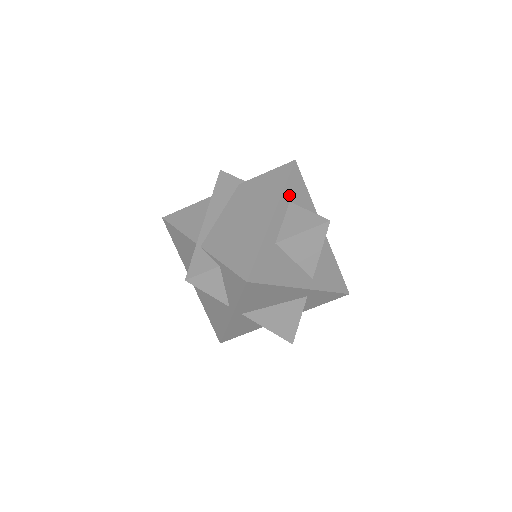
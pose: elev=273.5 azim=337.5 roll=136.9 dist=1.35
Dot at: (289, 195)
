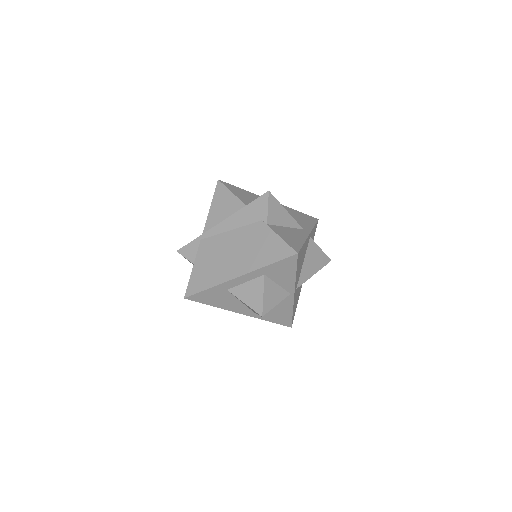
Dot at: (267, 271)
